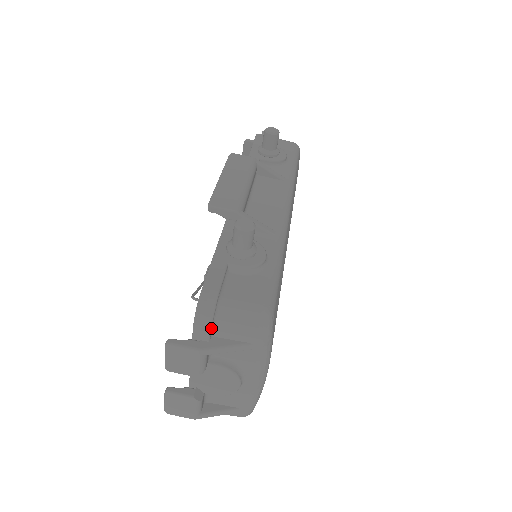
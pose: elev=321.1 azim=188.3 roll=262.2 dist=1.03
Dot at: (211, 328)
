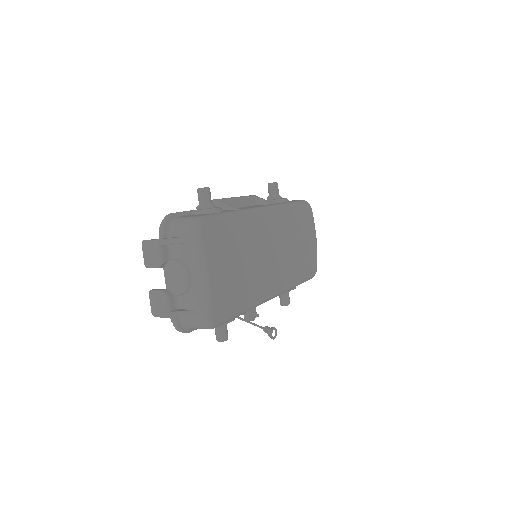
Dot at: (165, 228)
